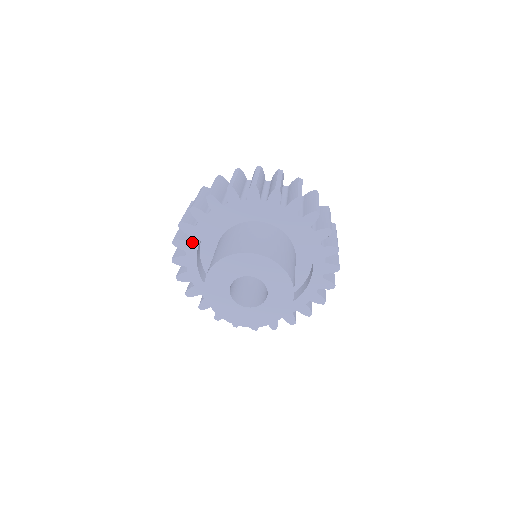
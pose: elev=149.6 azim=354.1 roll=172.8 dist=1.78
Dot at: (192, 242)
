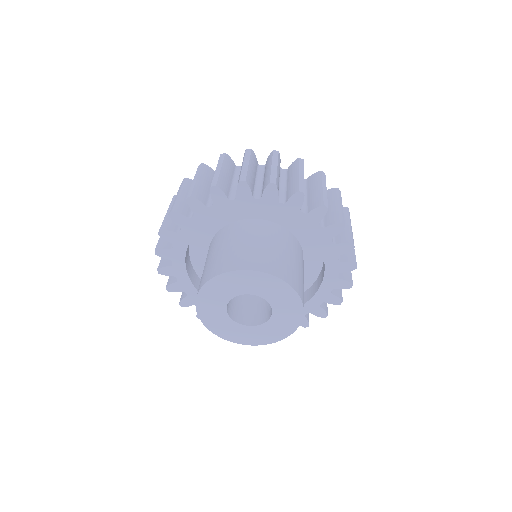
Dot at: (211, 211)
